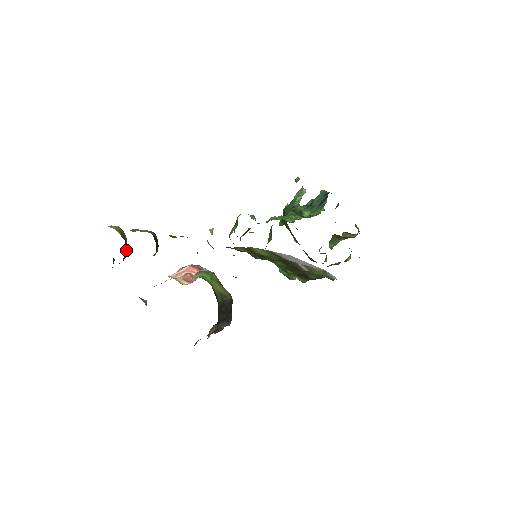
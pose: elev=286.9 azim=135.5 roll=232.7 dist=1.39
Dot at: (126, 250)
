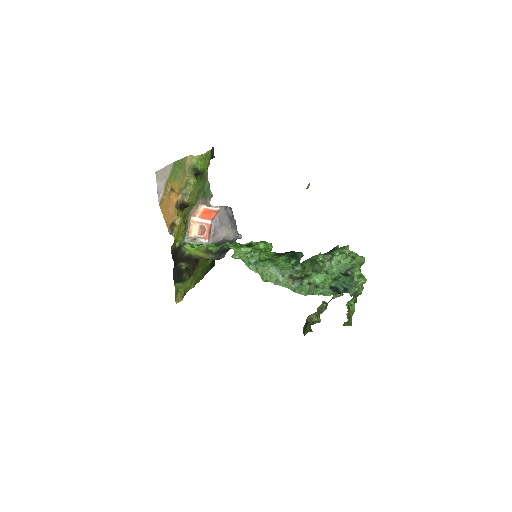
Dot at: occluded
